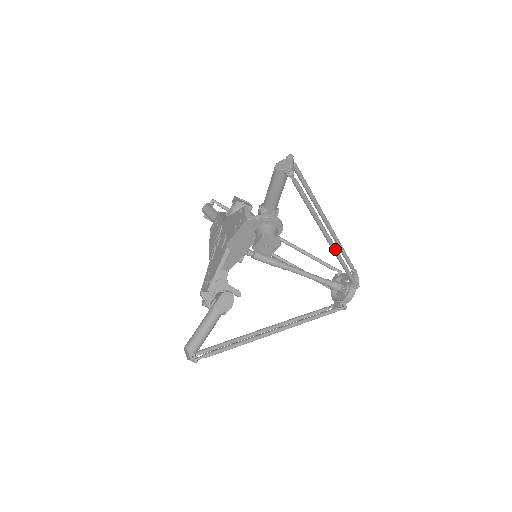
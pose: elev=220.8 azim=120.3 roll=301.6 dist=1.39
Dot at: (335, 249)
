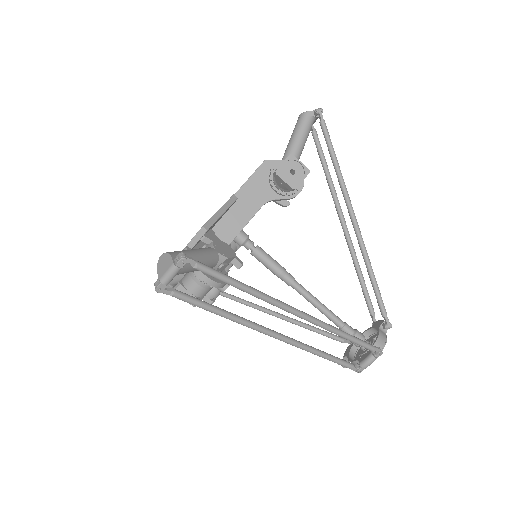
Dot at: (361, 237)
